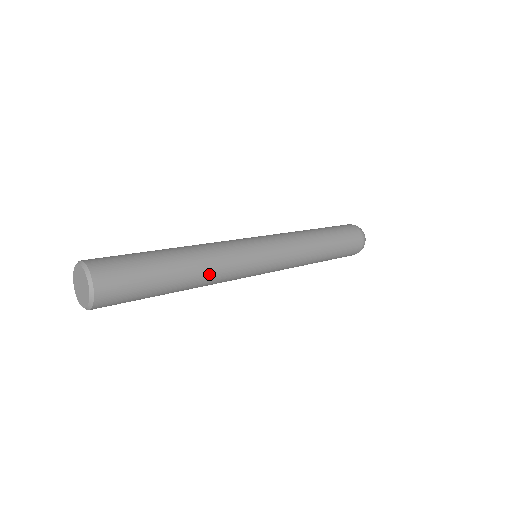
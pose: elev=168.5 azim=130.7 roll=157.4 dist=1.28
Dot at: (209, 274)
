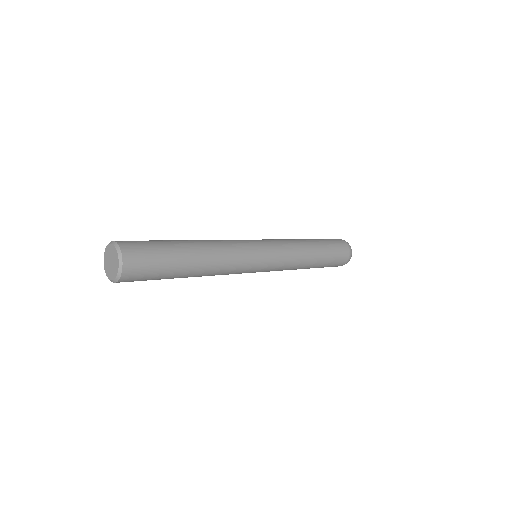
Dot at: (215, 248)
